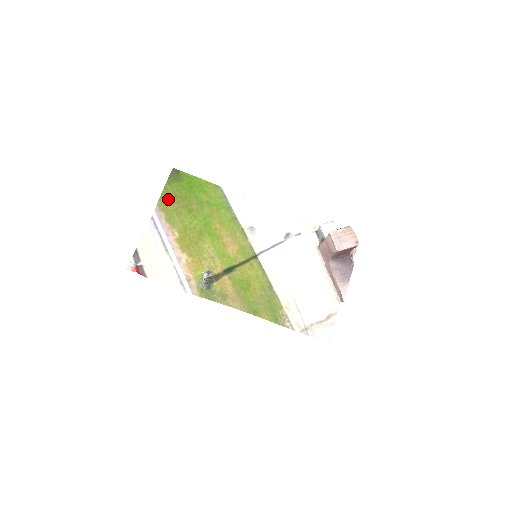
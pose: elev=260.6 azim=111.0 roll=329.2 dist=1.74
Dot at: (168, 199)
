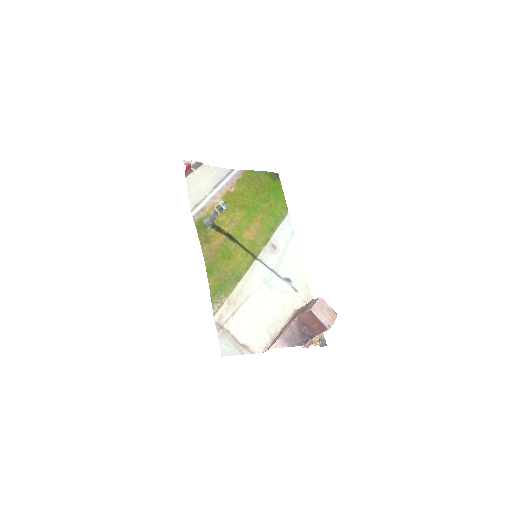
Dot at: (254, 176)
